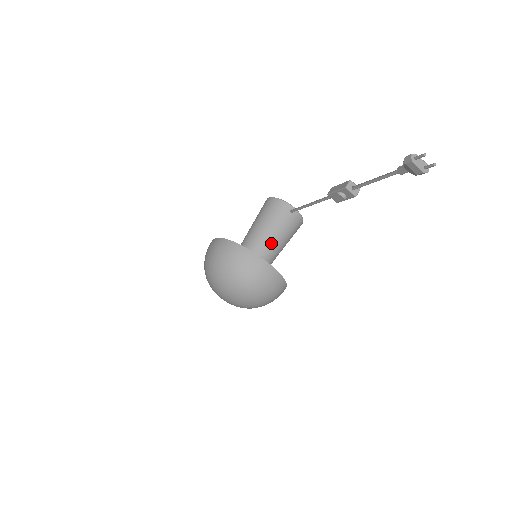
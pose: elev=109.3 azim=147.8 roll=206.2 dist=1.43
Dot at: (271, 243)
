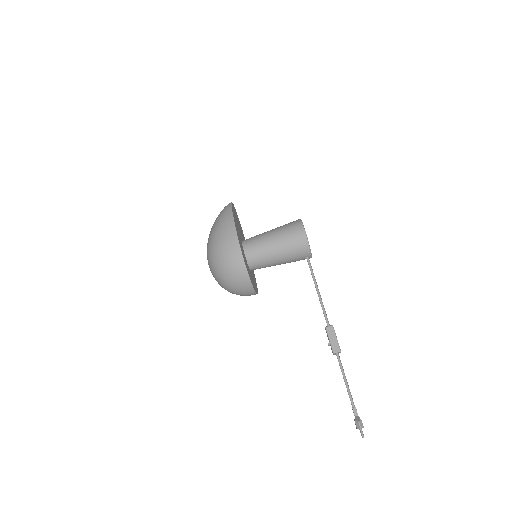
Dot at: (273, 265)
